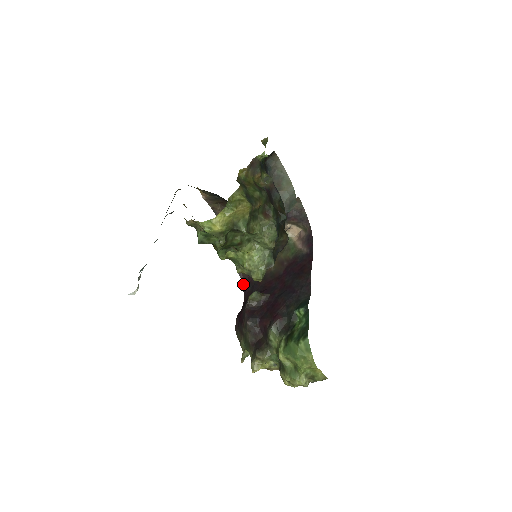
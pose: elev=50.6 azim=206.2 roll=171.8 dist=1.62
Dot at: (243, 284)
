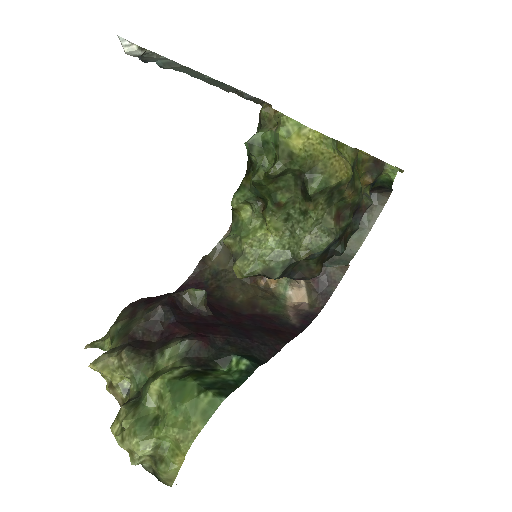
Dot at: (186, 282)
